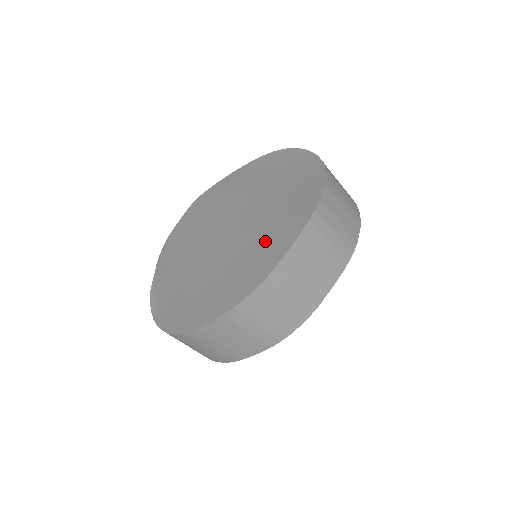
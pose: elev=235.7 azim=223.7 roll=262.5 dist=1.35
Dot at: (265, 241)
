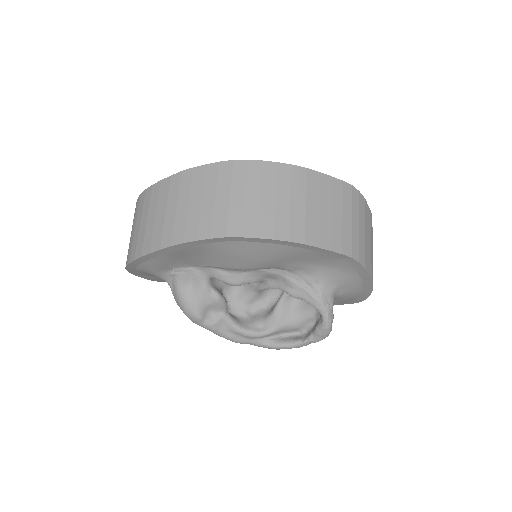
Dot at: occluded
